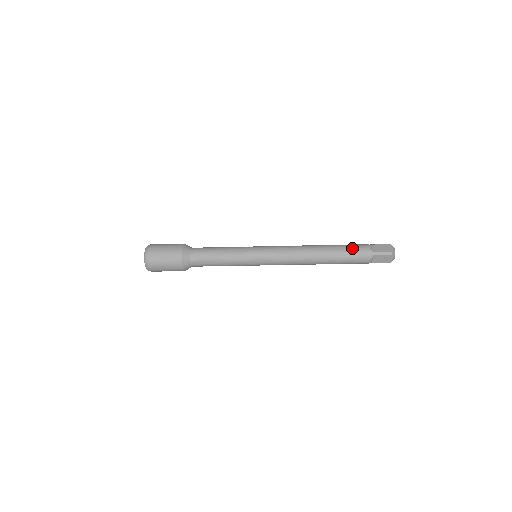
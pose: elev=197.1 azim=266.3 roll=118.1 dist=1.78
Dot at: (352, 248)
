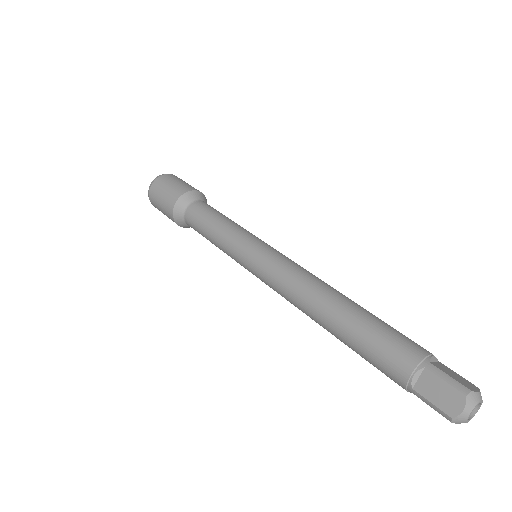
Dot at: (375, 352)
